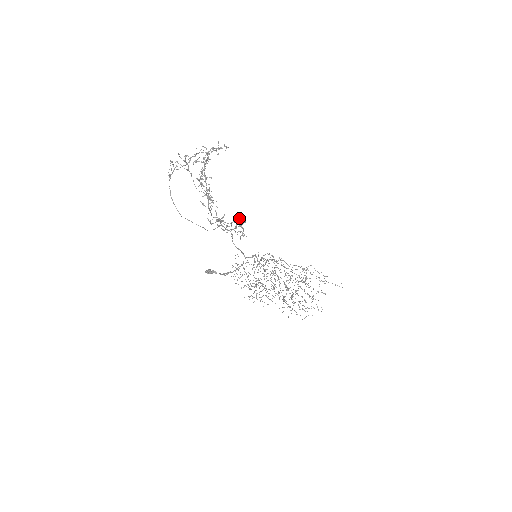
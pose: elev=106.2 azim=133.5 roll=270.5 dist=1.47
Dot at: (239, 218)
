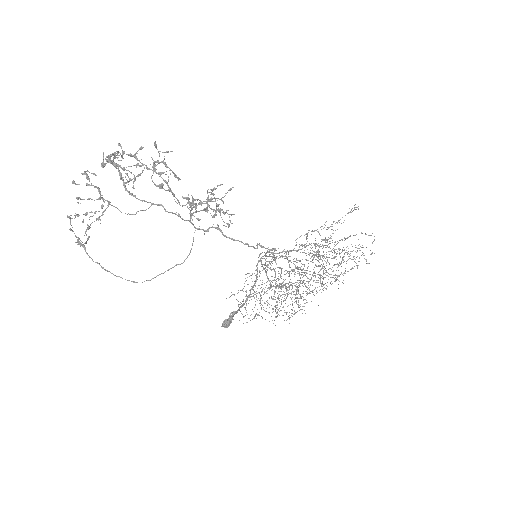
Dot at: (211, 190)
